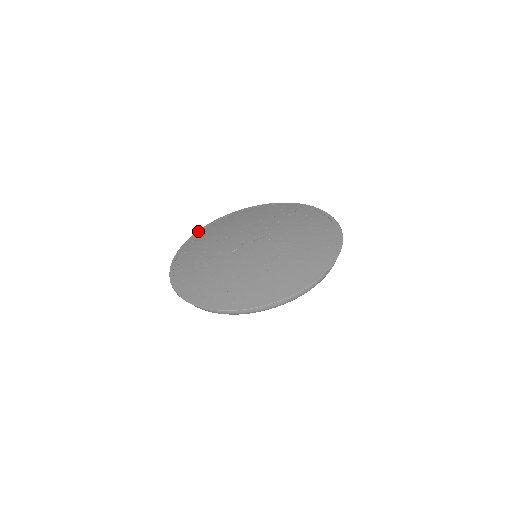
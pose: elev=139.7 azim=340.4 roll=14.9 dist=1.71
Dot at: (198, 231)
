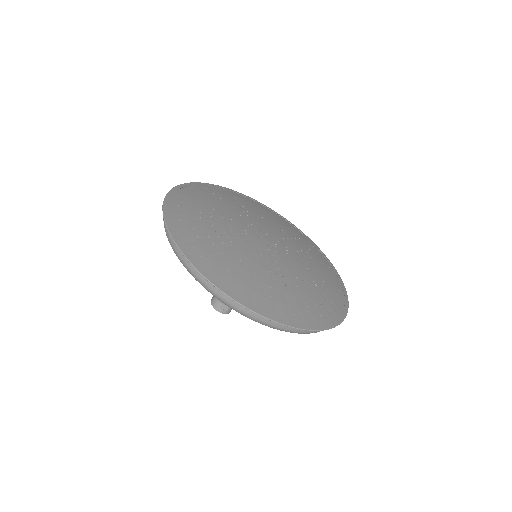
Dot at: (177, 187)
